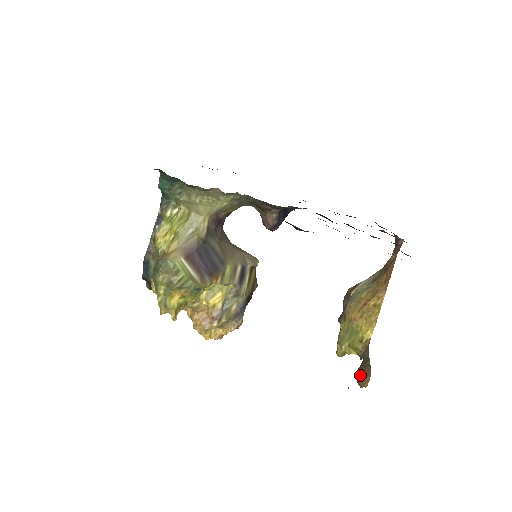
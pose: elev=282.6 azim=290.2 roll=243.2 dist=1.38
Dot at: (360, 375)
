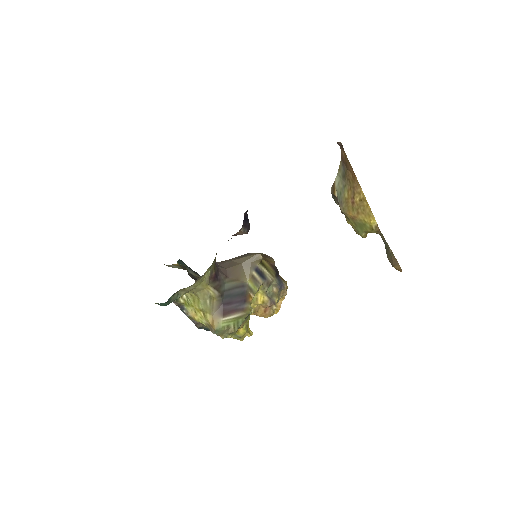
Dot at: (392, 264)
